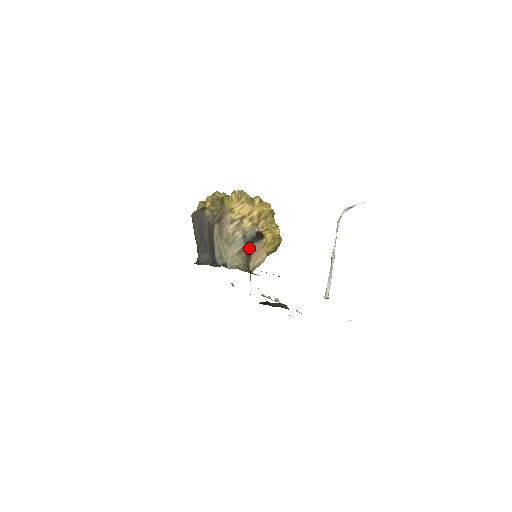
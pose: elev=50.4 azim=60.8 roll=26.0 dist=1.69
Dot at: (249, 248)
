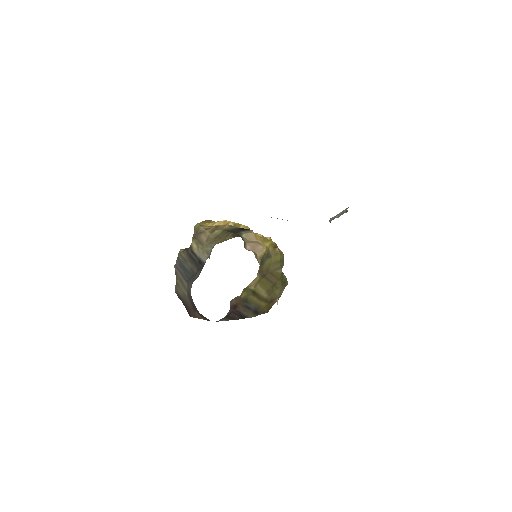
Dot at: occluded
